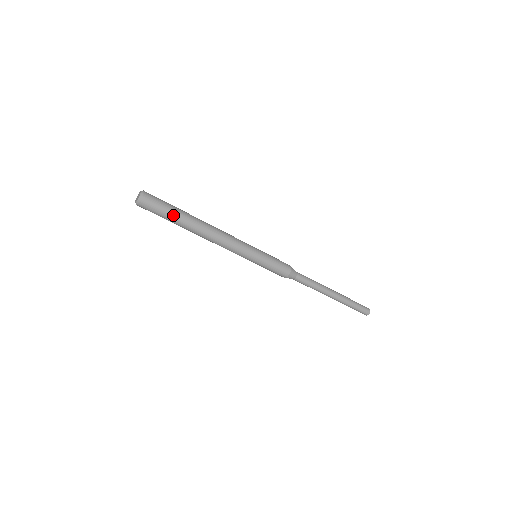
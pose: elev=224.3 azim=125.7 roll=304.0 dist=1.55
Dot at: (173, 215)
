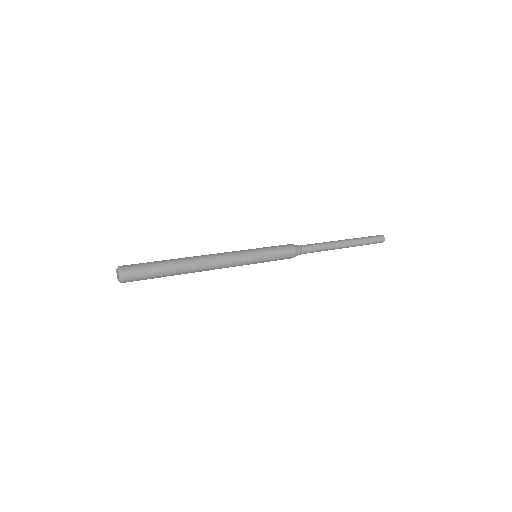
Dot at: (160, 274)
